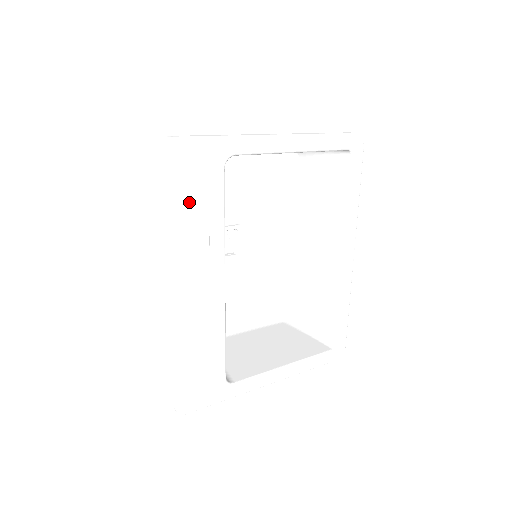
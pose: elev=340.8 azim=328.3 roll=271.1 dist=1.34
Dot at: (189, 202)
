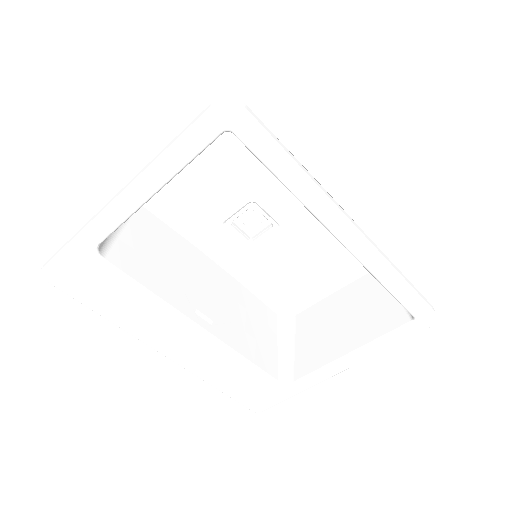
Dot at: (104, 300)
